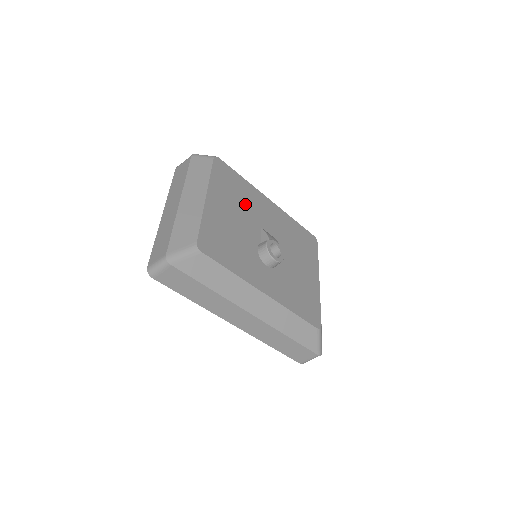
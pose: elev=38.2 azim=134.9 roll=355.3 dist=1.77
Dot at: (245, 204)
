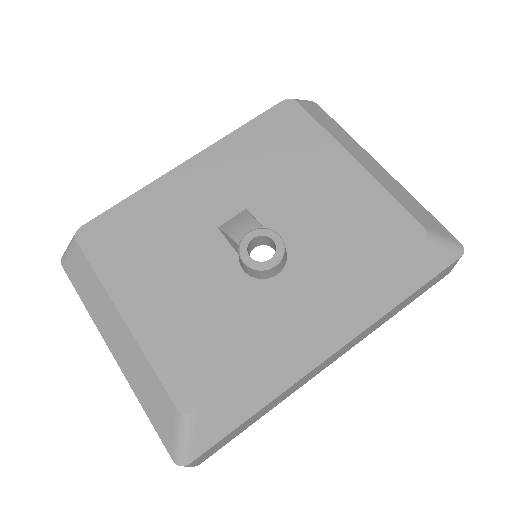
Dot at: (168, 232)
